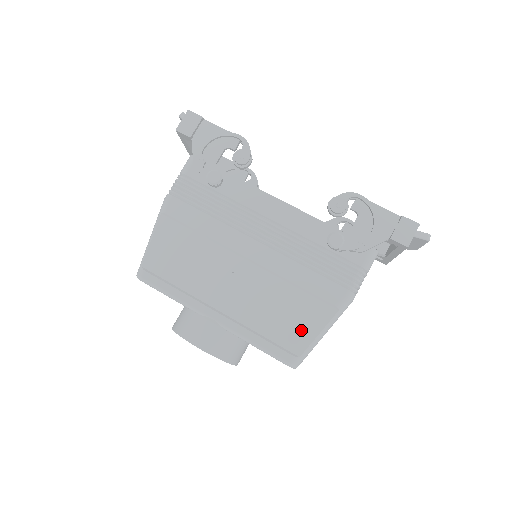
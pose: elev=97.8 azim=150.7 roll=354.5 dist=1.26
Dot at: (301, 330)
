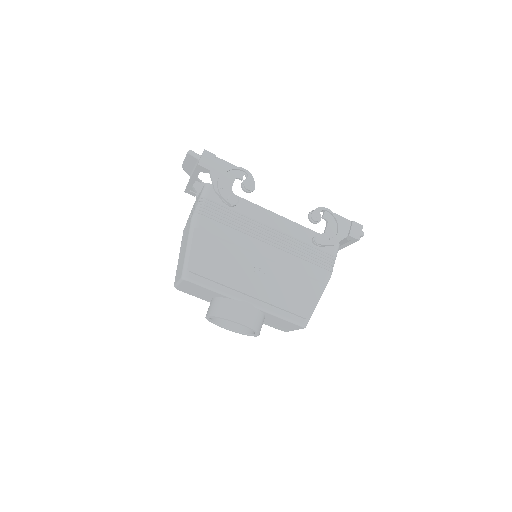
Dot at: (306, 301)
